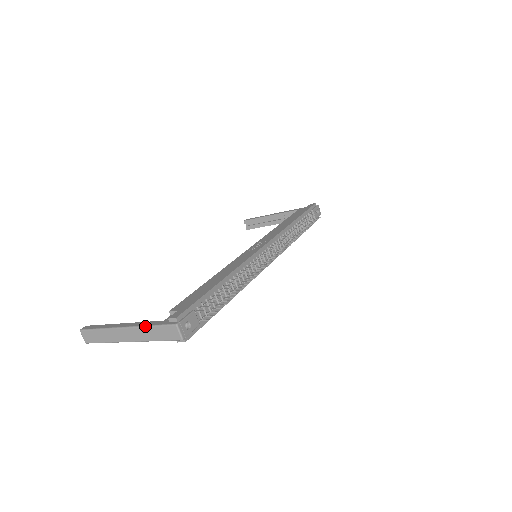
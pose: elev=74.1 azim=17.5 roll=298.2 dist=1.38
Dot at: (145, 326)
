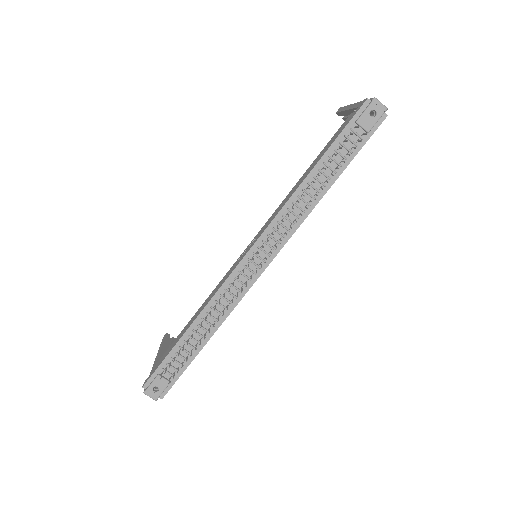
Dot at: occluded
